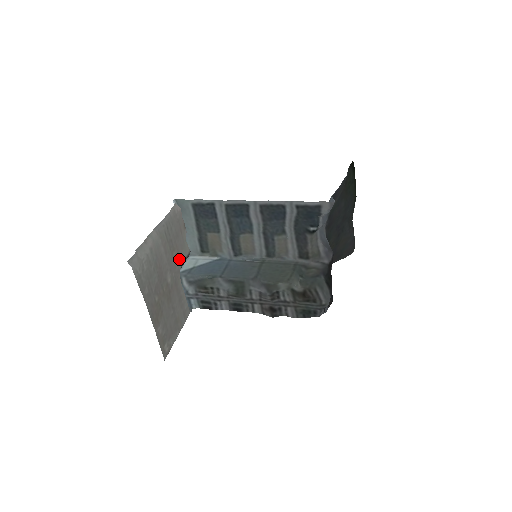
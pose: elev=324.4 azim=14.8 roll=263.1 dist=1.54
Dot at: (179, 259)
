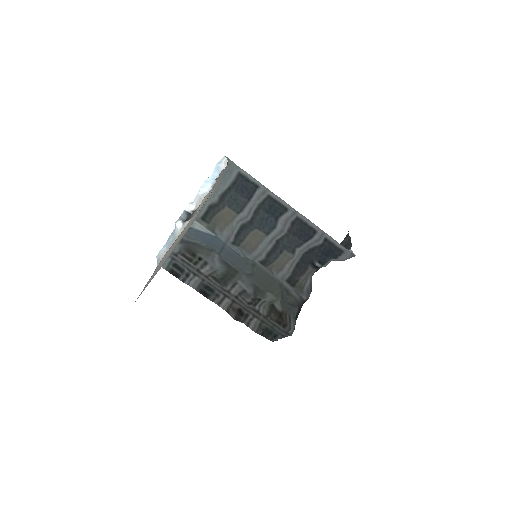
Dot at: (197, 212)
